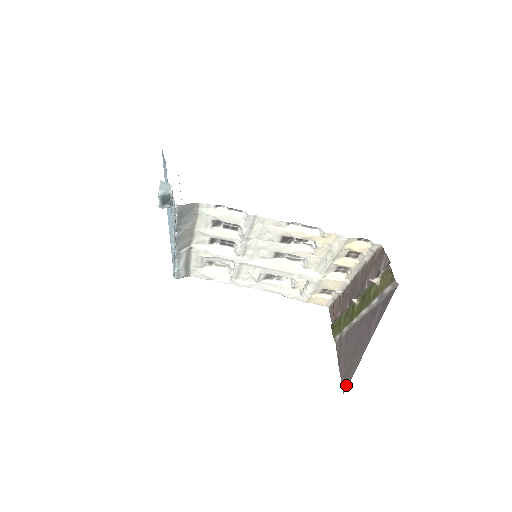
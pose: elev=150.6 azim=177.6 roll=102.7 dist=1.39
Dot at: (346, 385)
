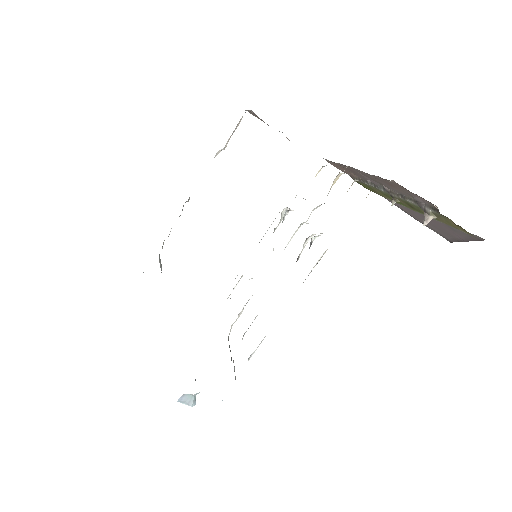
Dot at: (449, 241)
